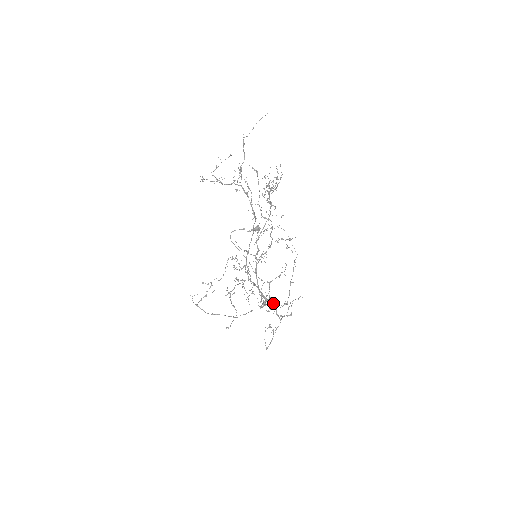
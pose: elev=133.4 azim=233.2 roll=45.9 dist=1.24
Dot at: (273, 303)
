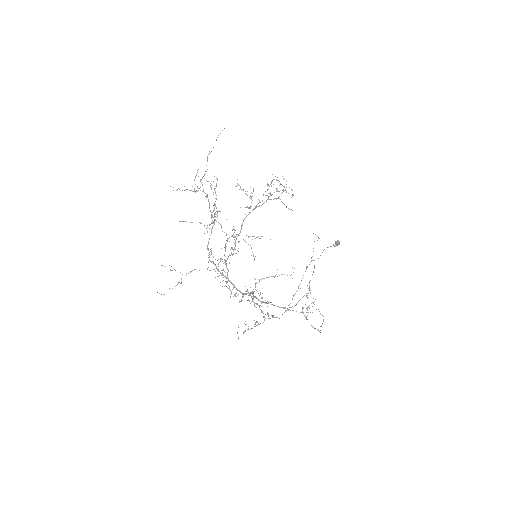
Dot at: occluded
